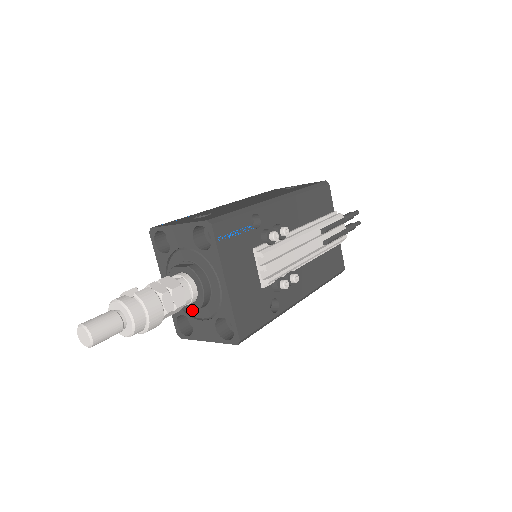
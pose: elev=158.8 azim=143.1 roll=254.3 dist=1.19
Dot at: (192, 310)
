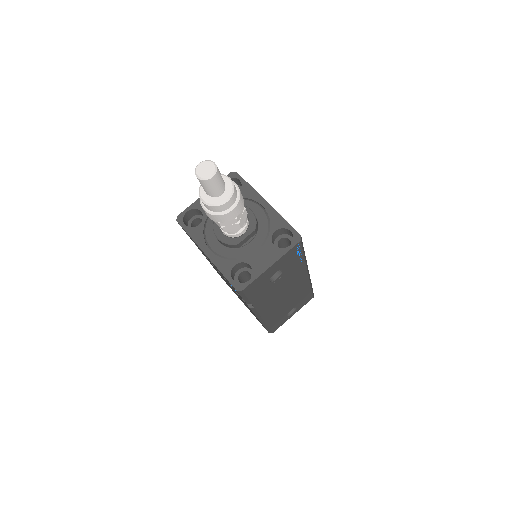
Dot at: (244, 250)
